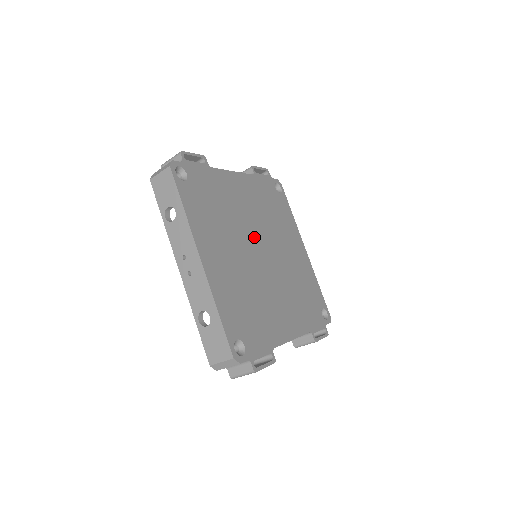
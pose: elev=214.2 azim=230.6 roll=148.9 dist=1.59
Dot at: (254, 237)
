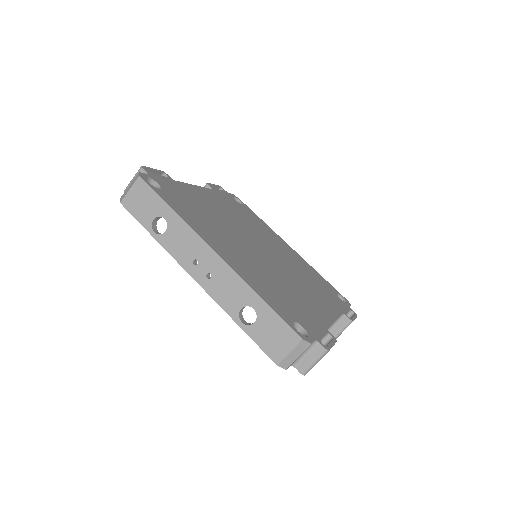
Dot at: (246, 237)
